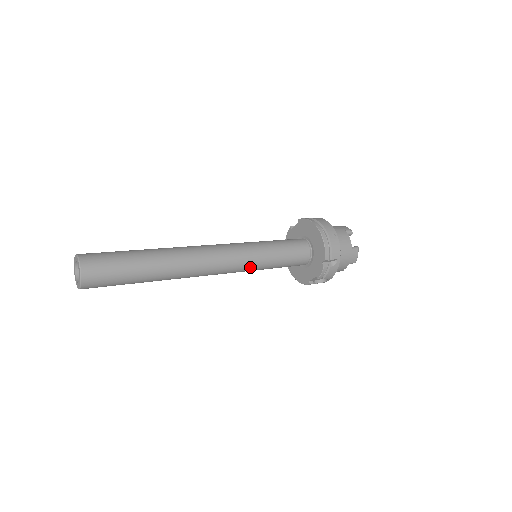
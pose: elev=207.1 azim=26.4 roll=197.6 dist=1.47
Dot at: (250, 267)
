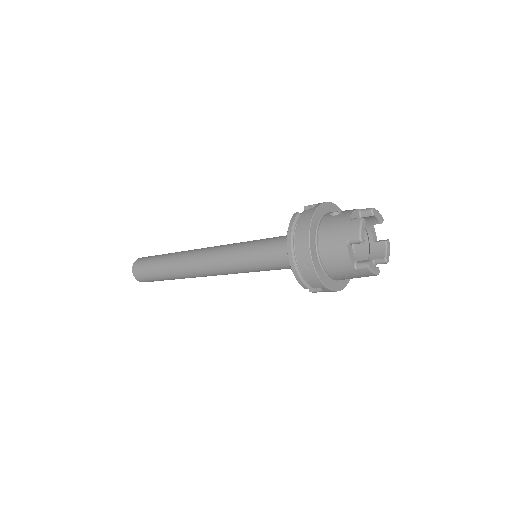
Dot at: (246, 272)
